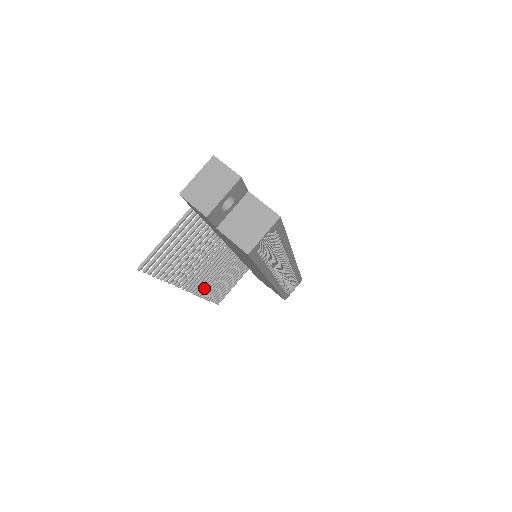
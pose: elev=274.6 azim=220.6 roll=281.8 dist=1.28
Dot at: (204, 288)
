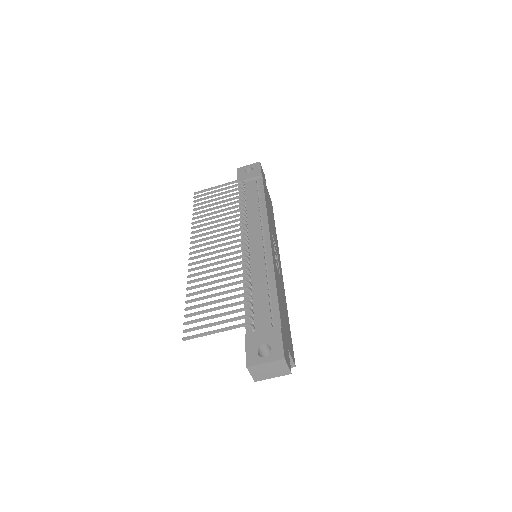
Dot at: (199, 231)
